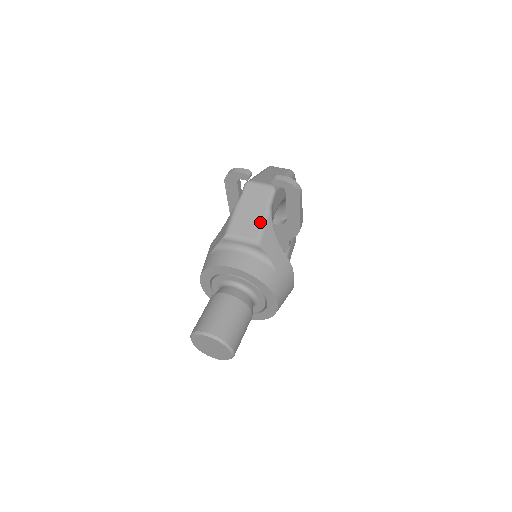
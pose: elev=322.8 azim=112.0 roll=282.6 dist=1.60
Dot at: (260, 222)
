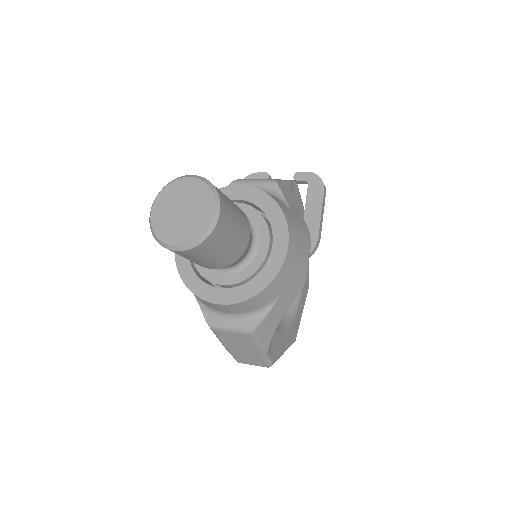
Dot at: (279, 179)
